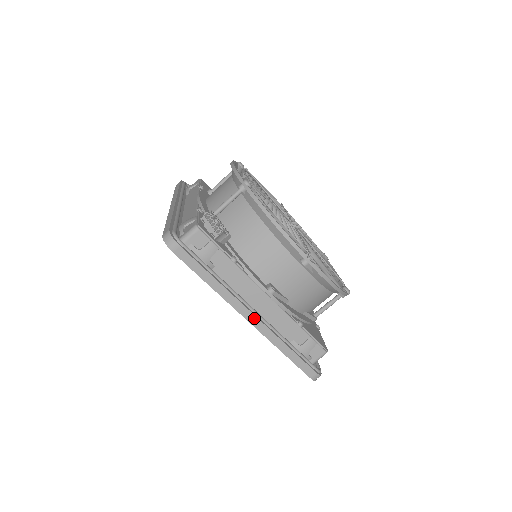
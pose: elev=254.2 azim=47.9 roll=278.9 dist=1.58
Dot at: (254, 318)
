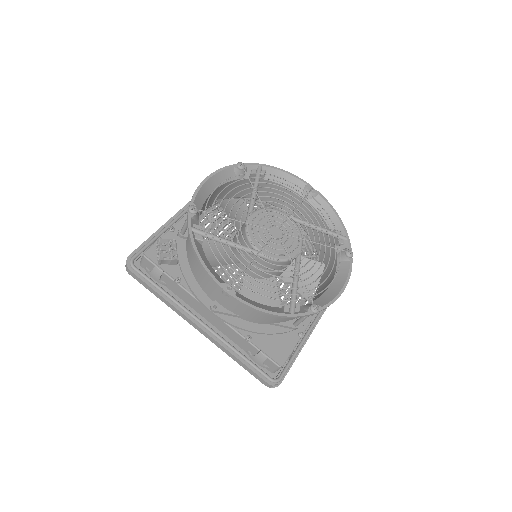
Dot at: (200, 329)
